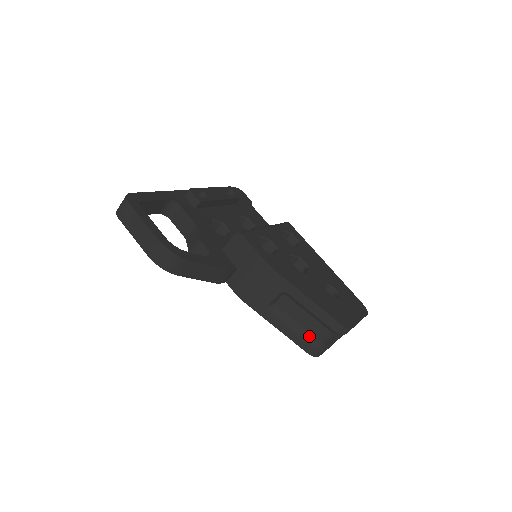
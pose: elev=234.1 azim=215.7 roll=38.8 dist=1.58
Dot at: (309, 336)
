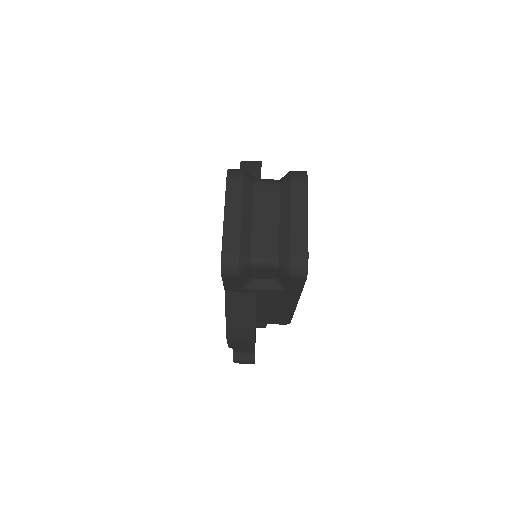
Dot at: occluded
